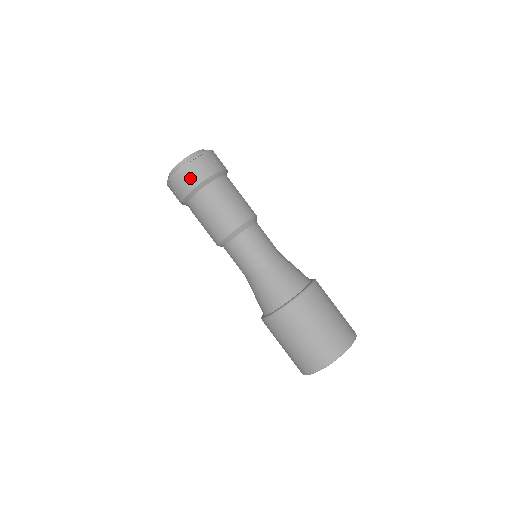
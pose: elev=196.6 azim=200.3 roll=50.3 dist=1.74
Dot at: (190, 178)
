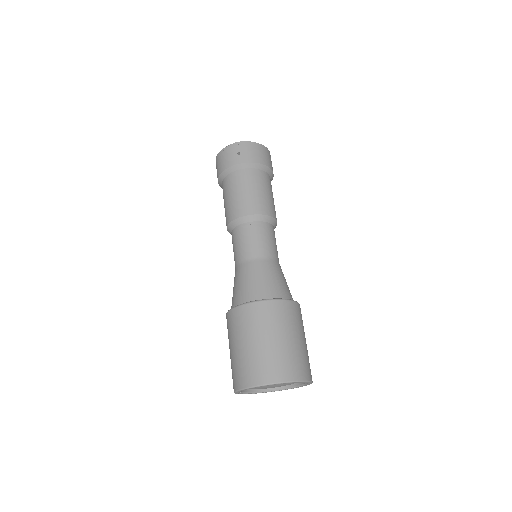
Dot at: (264, 157)
